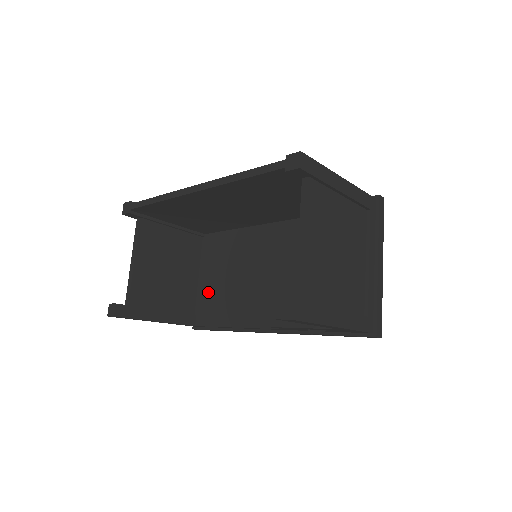
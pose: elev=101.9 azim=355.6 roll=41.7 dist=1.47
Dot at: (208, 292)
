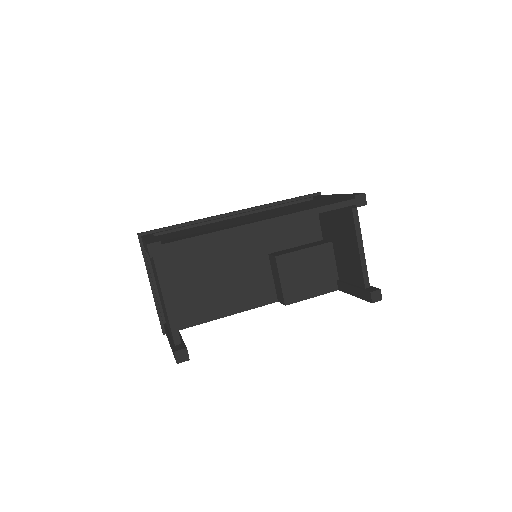
Dot at: (183, 296)
